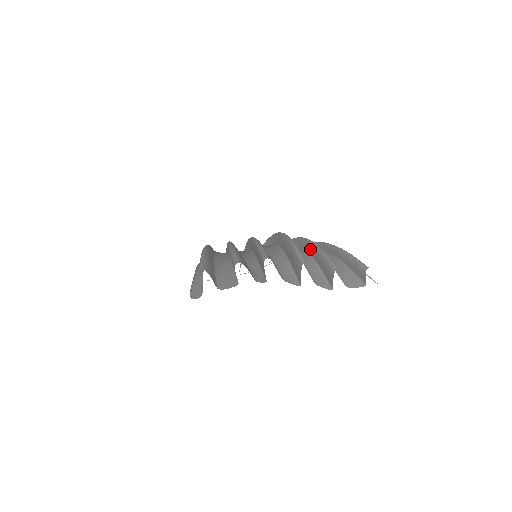
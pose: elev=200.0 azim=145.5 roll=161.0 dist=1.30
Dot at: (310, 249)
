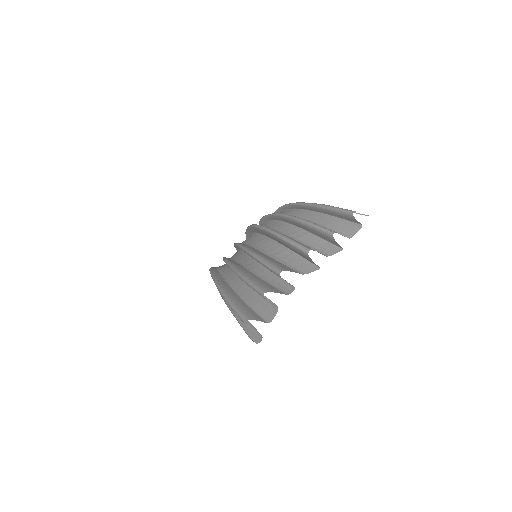
Dot at: (292, 223)
